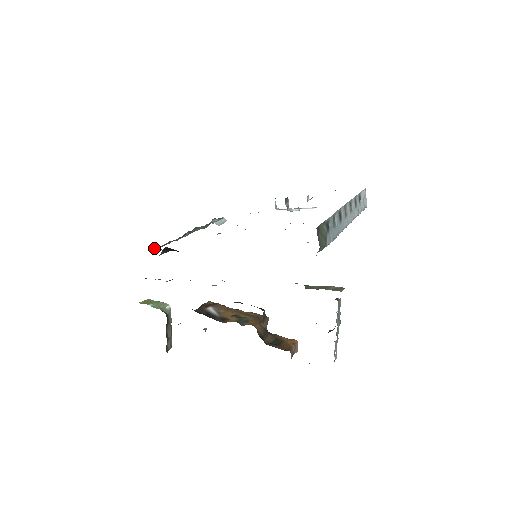
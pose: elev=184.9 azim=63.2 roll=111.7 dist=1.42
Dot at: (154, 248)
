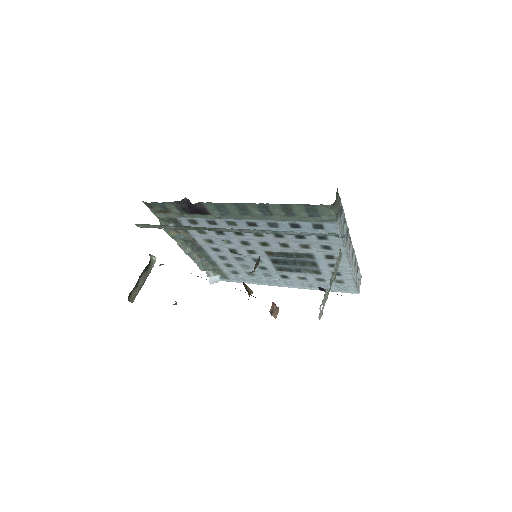
Dot at: (163, 223)
